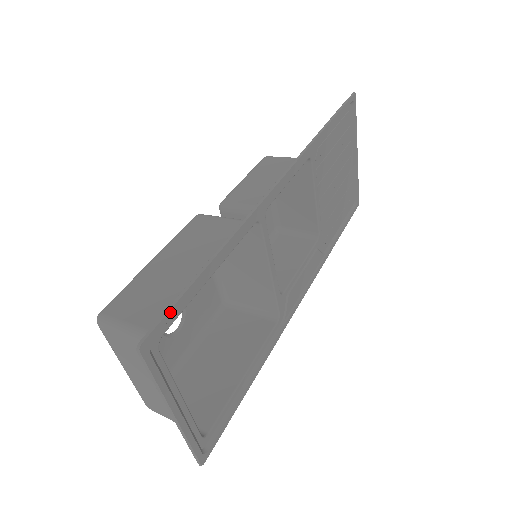
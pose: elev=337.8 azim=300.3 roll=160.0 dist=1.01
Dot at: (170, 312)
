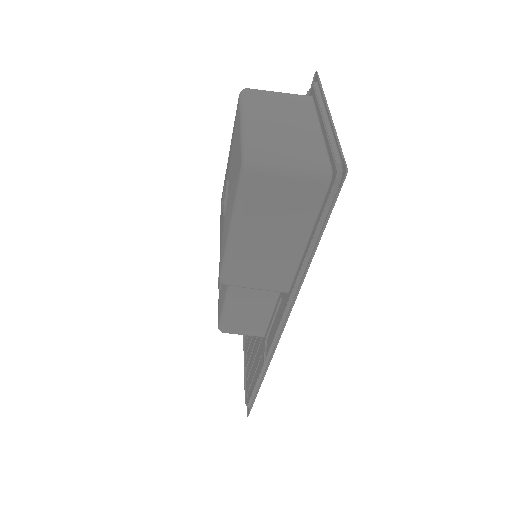
Dot at: occluded
